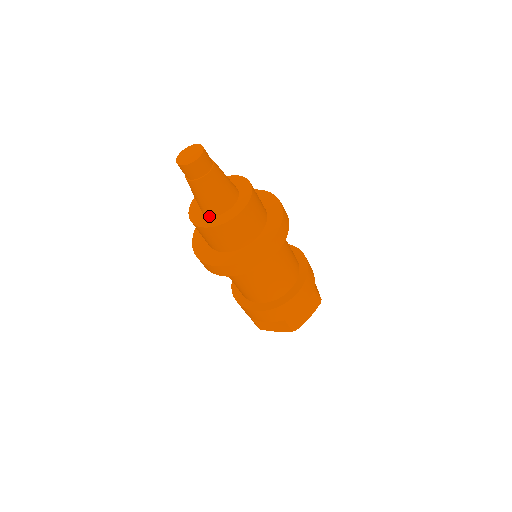
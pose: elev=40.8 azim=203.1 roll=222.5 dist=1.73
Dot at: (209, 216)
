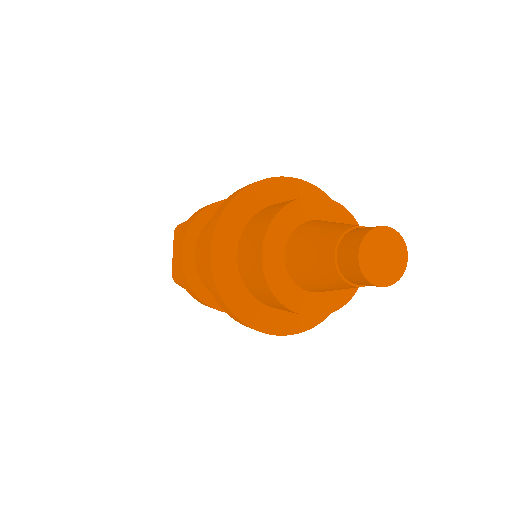
Dot at: (295, 283)
